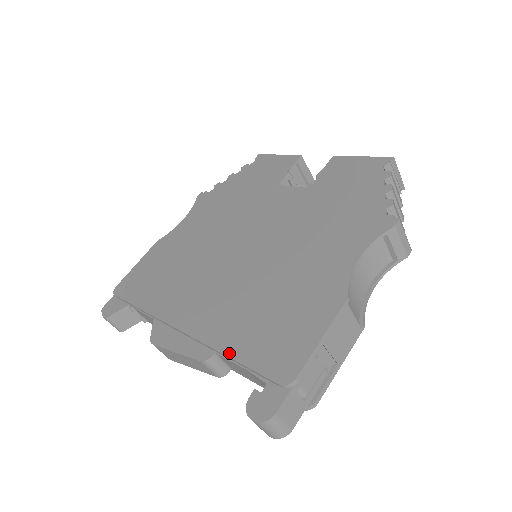
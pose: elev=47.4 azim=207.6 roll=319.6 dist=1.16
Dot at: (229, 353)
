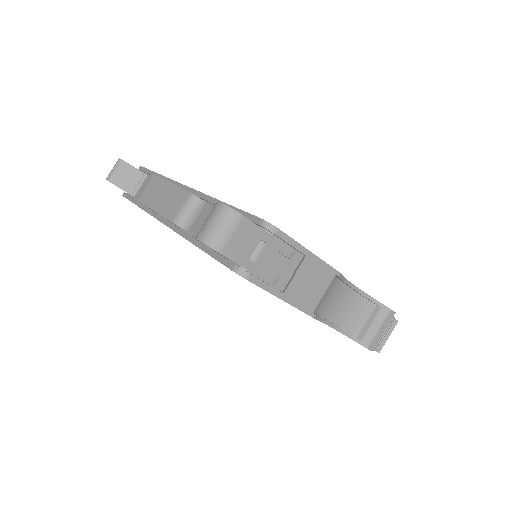
Dot at: (225, 203)
